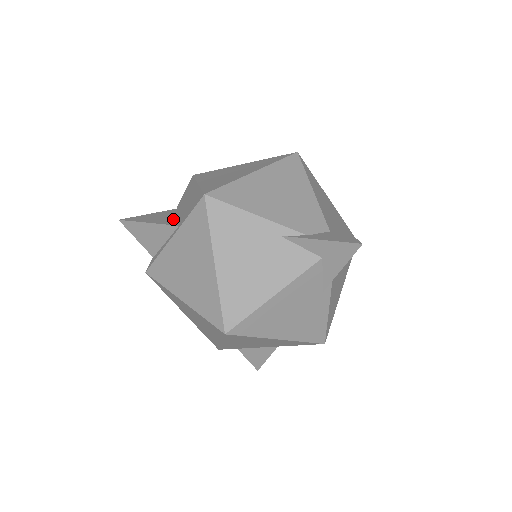
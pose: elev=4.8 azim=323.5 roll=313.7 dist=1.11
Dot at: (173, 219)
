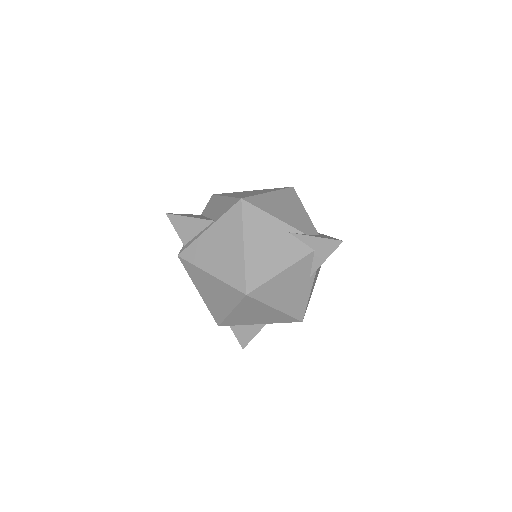
Dot at: (206, 218)
